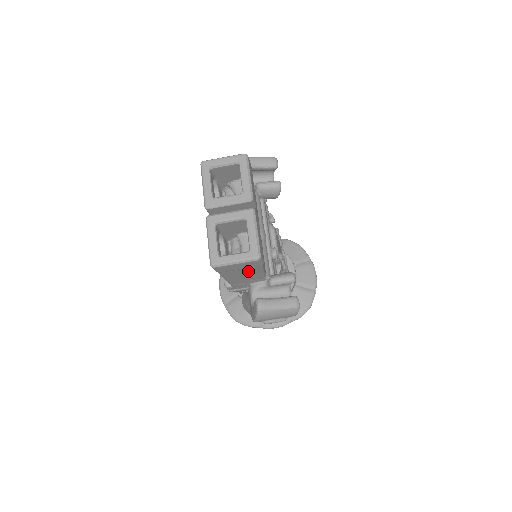
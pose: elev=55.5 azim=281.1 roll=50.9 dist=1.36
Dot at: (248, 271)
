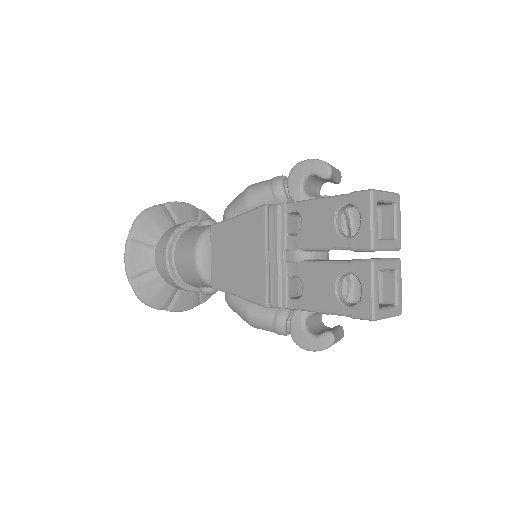
Dot at: occluded
